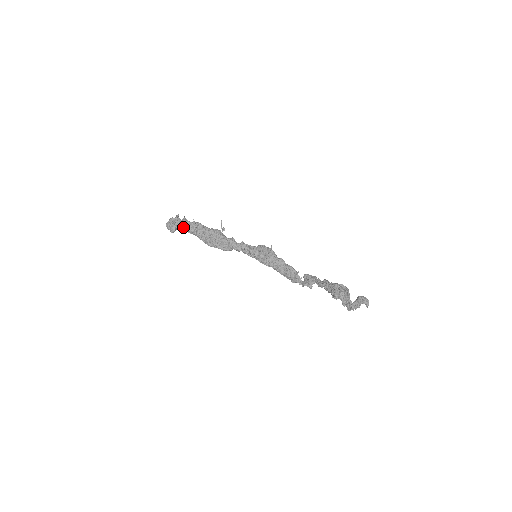
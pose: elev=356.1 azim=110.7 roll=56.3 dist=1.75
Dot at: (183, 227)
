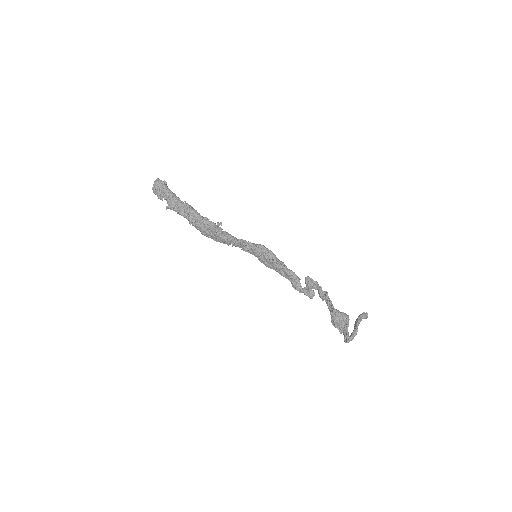
Dot at: (173, 208)
